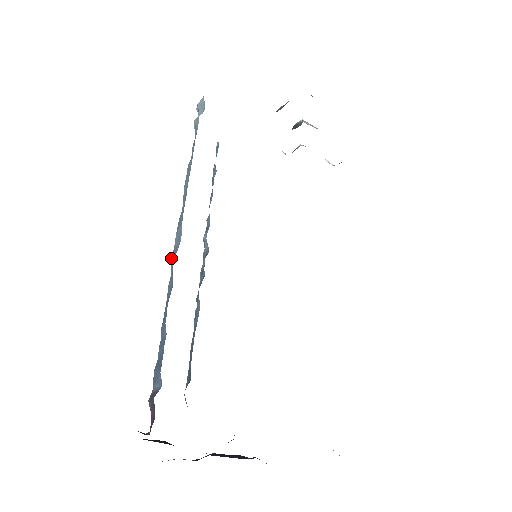
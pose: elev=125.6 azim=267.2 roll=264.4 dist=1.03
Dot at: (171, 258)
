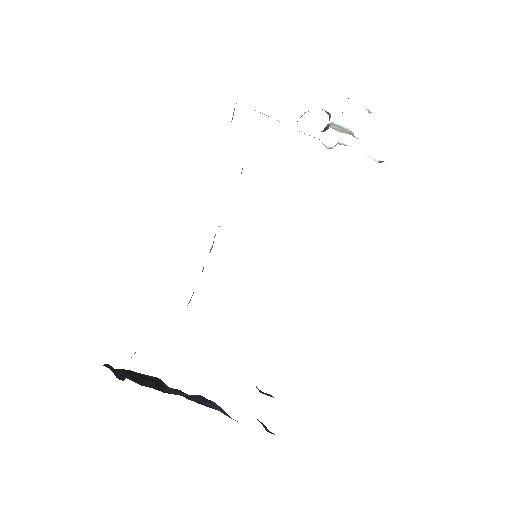
Dot at: occluded
